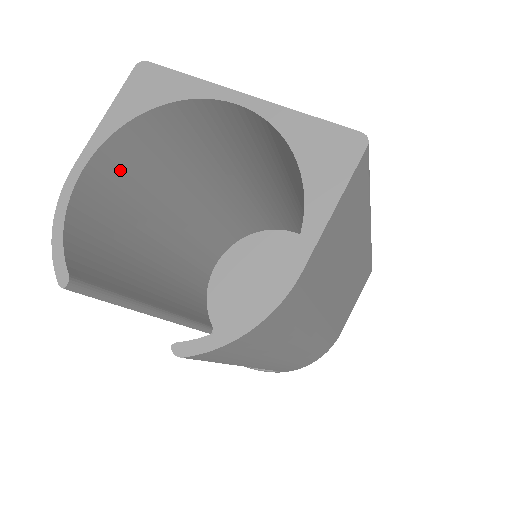
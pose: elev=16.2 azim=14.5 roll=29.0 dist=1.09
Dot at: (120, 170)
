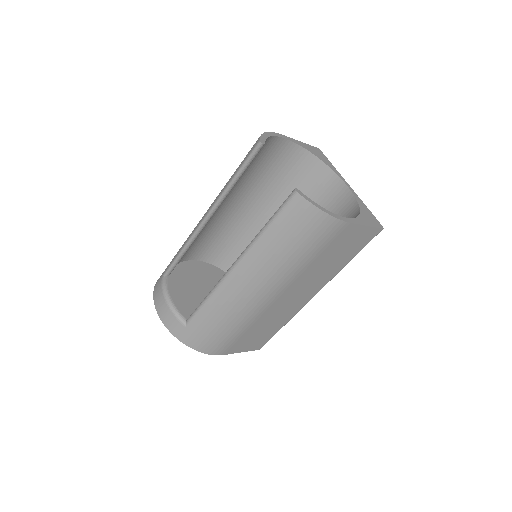
Dot at: (280, 158)
